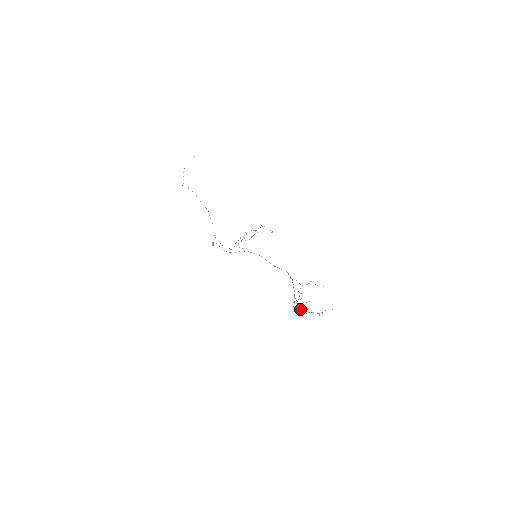
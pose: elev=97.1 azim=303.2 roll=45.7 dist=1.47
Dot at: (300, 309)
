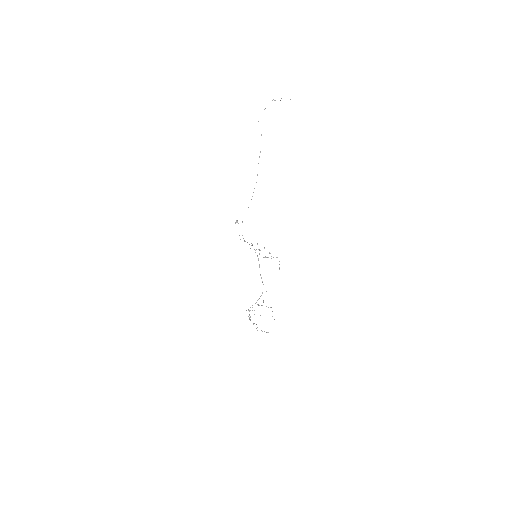
Dot at: occluded
